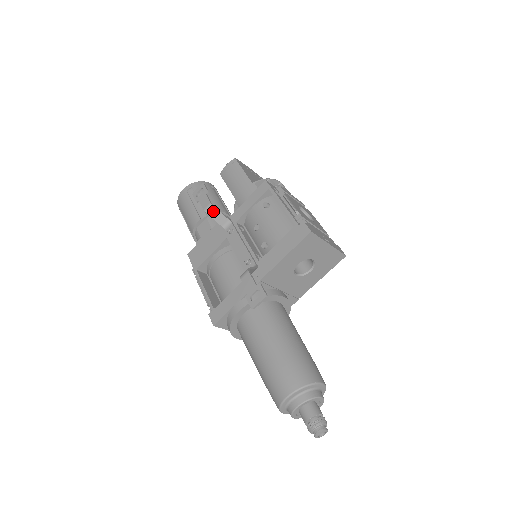
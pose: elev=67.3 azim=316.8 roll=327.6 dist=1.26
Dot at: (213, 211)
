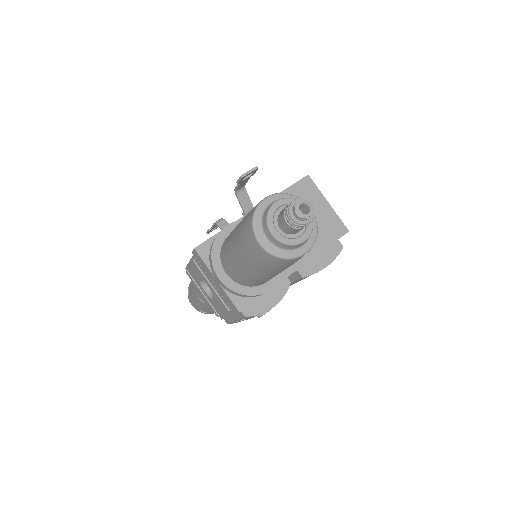
Dot at: (222, 222)
